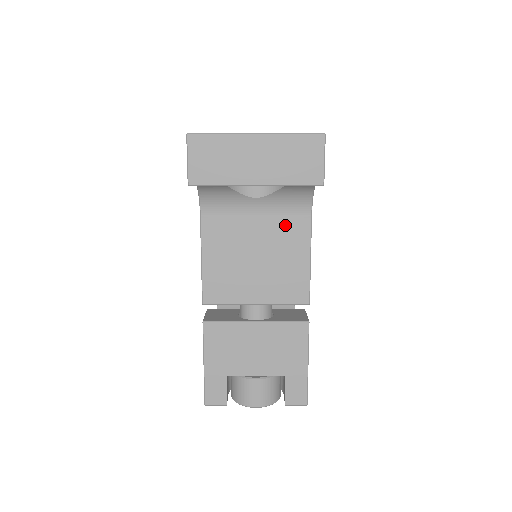
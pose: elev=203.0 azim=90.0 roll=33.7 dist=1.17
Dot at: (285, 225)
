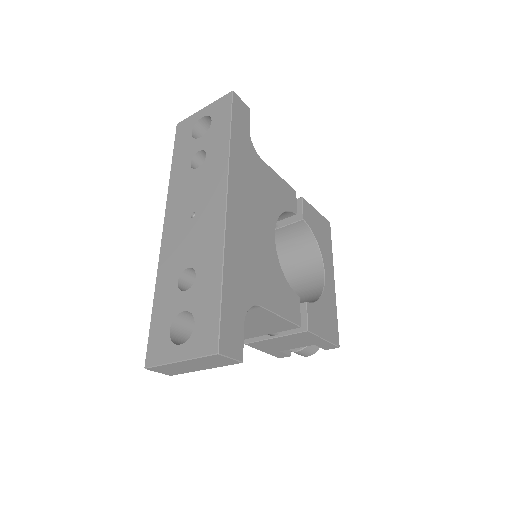
Dot at: (248, 313)
